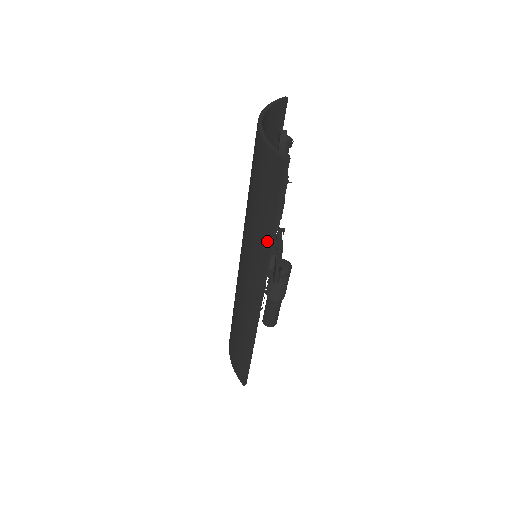
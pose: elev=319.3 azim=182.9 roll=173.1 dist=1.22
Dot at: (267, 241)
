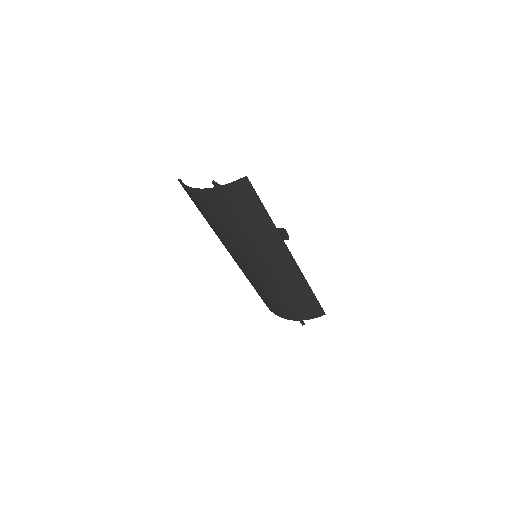
Dot at: (270, 224)
